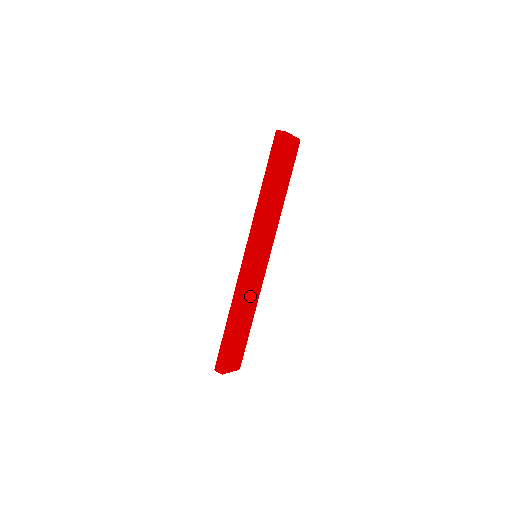
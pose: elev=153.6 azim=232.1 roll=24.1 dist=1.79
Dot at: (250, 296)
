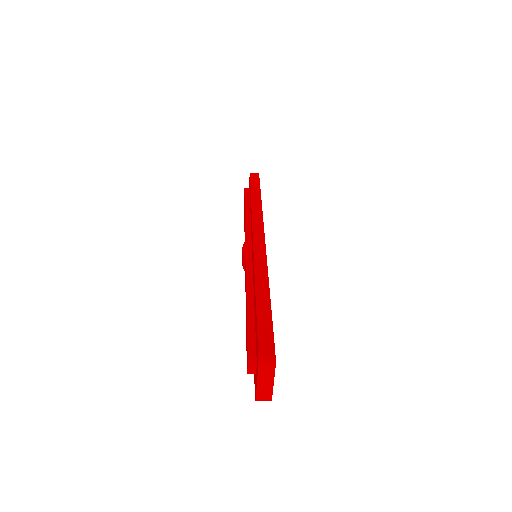
Dot at: occluded
